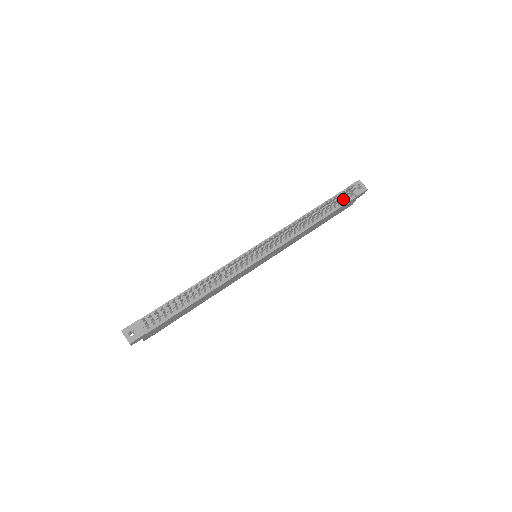
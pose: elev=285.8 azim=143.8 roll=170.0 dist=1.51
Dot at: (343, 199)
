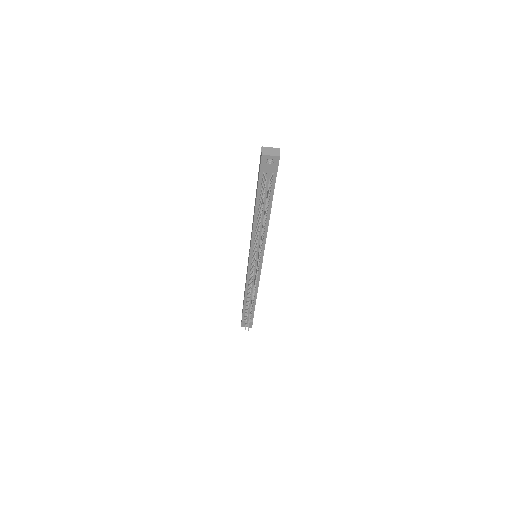
Dot at: occluded
